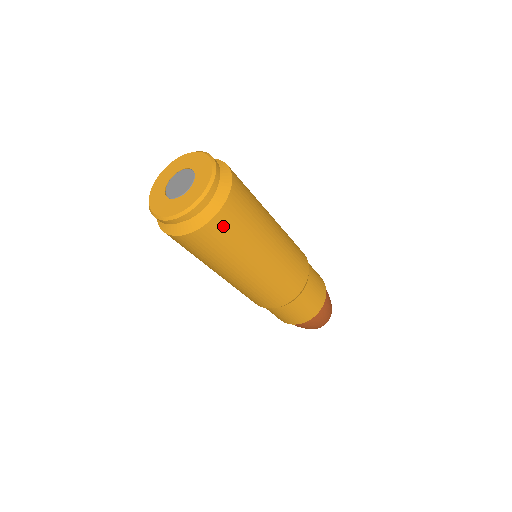
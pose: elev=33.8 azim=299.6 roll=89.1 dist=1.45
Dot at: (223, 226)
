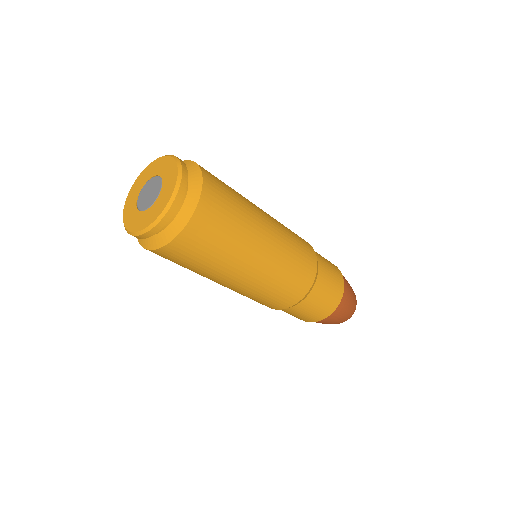
Dot at: (182, 250)
